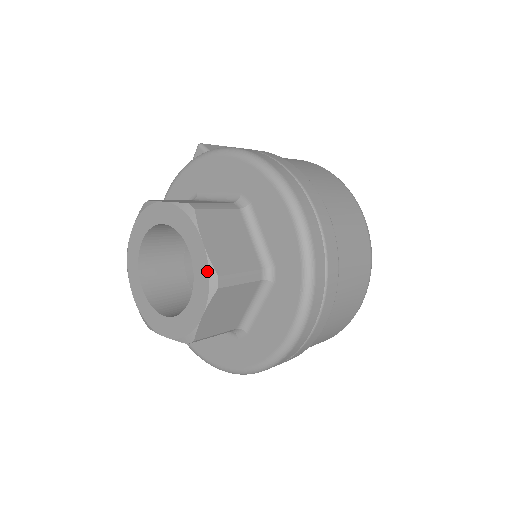
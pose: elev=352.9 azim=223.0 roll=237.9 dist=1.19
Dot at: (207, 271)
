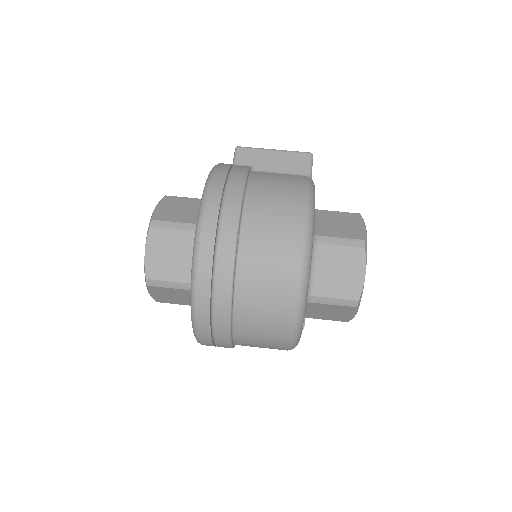
Dot at: (145, 271)
